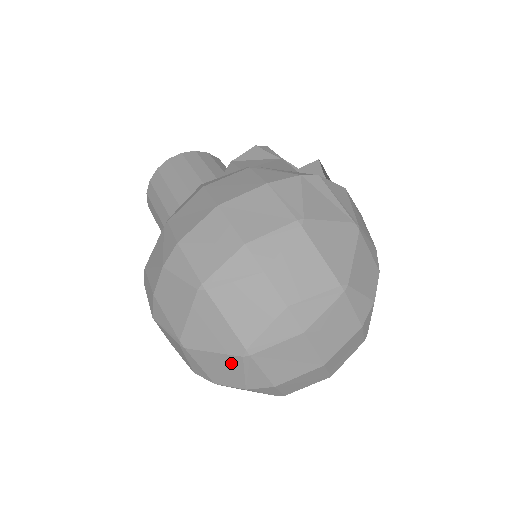
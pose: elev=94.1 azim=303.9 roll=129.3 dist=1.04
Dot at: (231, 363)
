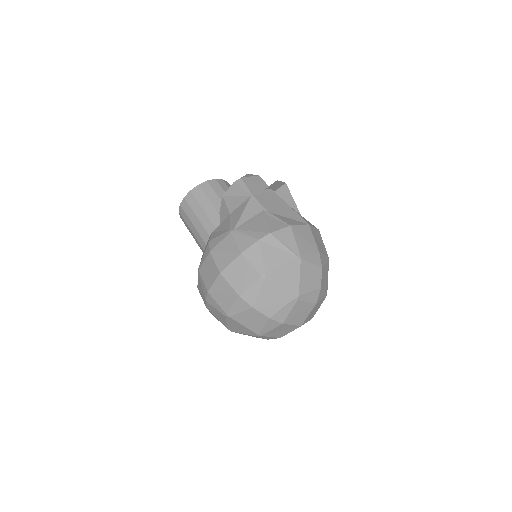
Dot at: (255, 336)
